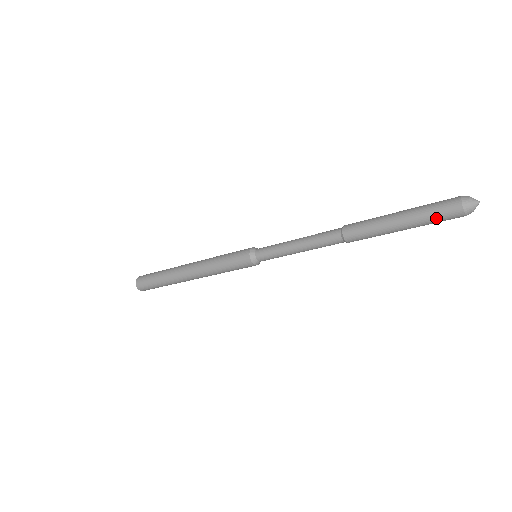
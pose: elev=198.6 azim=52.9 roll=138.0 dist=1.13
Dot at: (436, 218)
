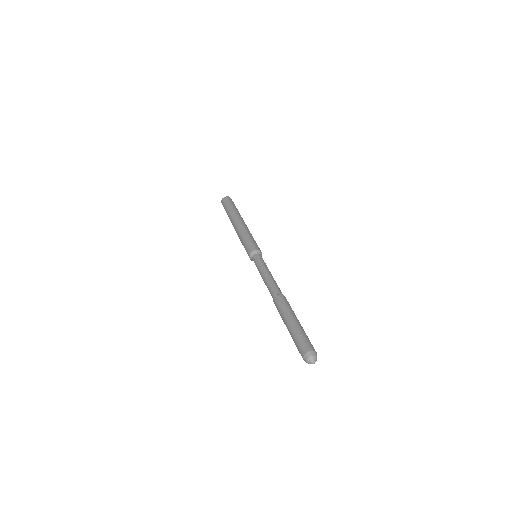
Dot at: (296, 344)
